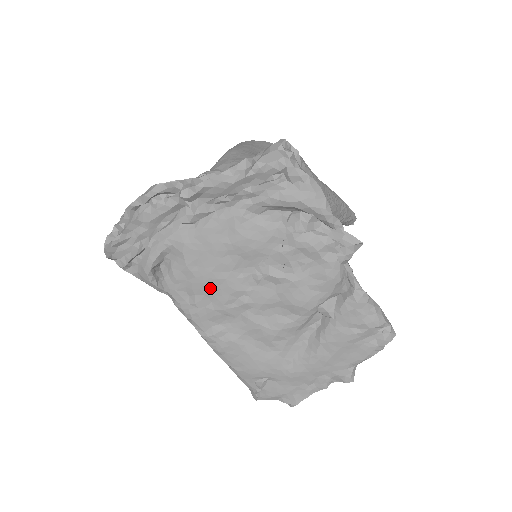
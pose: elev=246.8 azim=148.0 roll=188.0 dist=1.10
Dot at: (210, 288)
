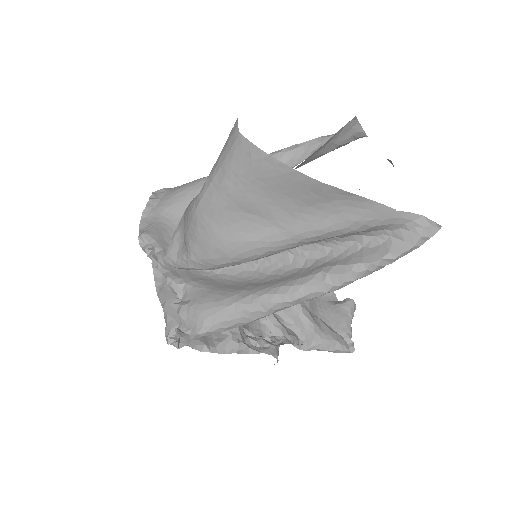
Dot at: occluded
